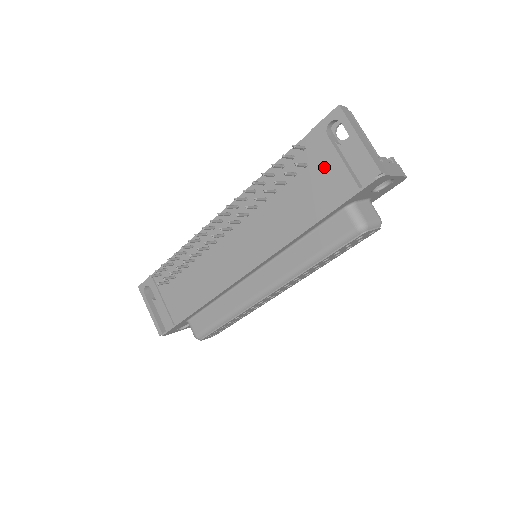
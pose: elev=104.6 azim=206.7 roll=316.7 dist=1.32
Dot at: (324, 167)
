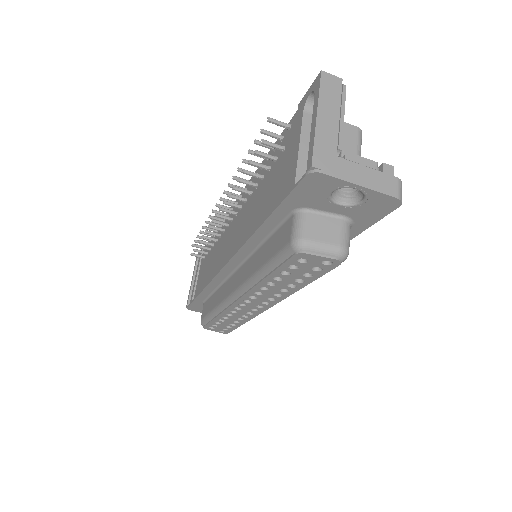
Dot at: (291, 153)
